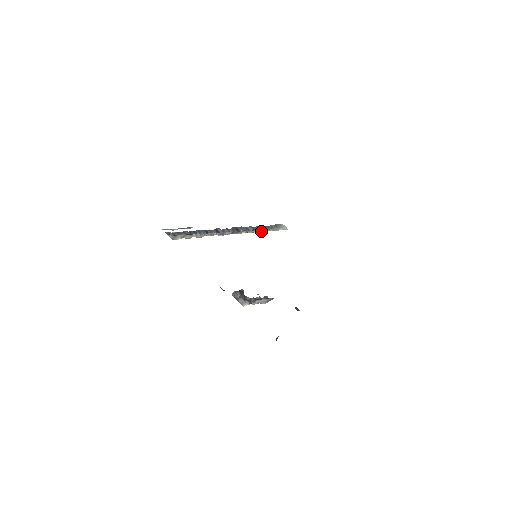
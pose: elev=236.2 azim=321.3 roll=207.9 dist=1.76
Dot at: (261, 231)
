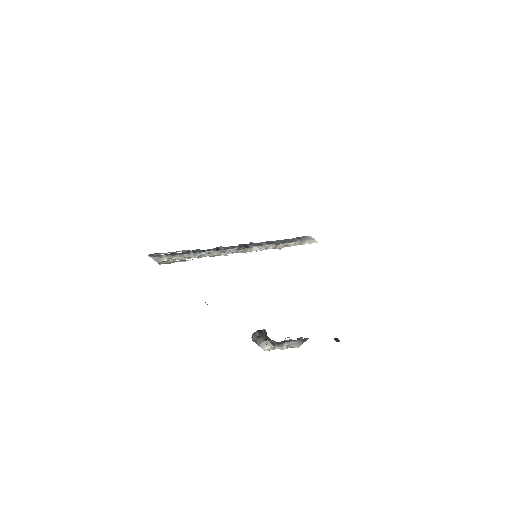
Dot at: (280, 246)
